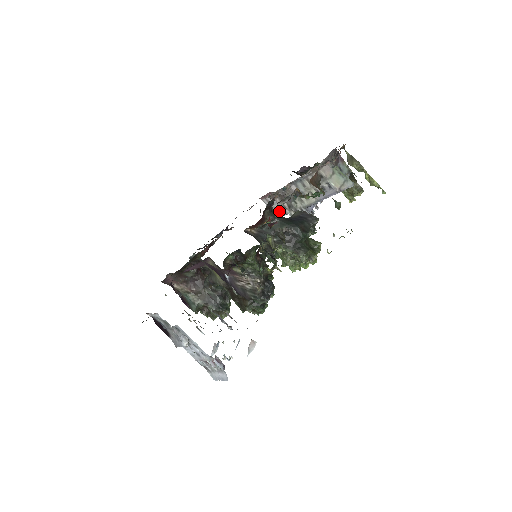
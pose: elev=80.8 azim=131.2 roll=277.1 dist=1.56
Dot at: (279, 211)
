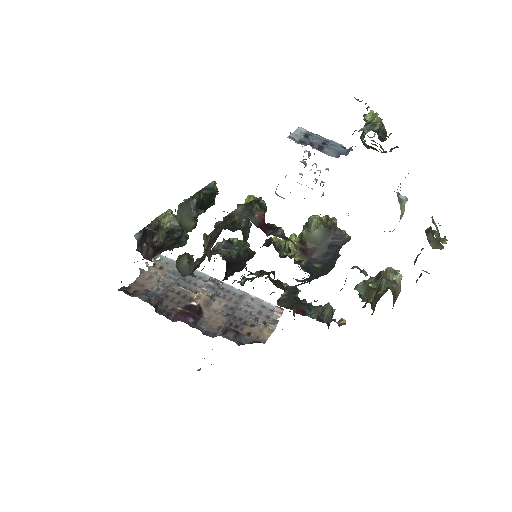
Dot at: occluded
